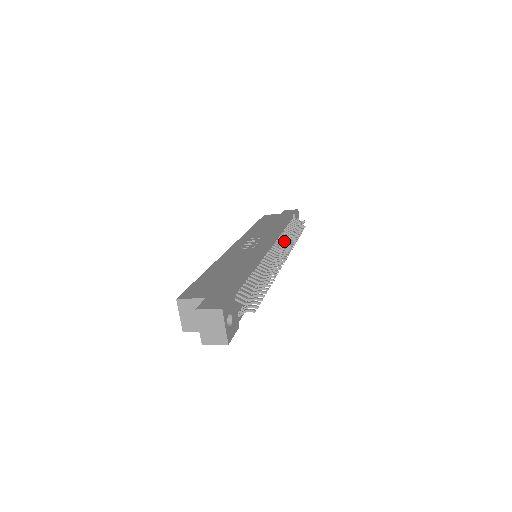
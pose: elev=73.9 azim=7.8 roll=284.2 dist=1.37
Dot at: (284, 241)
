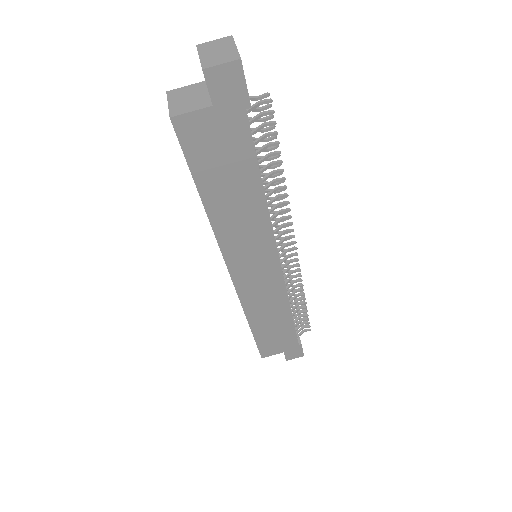
Dot at: (289, 270)
